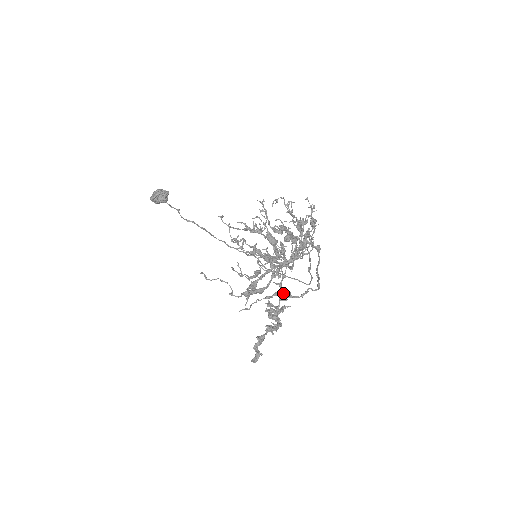
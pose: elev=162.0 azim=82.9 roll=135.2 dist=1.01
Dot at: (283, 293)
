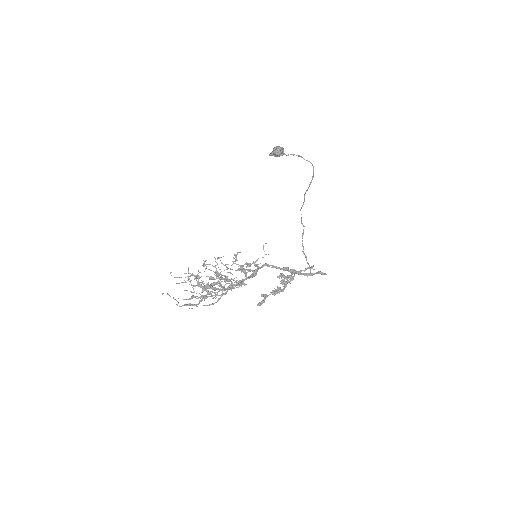
Dot at: occluded
